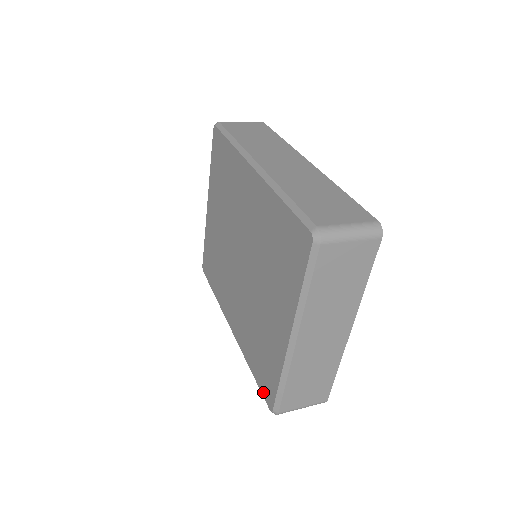
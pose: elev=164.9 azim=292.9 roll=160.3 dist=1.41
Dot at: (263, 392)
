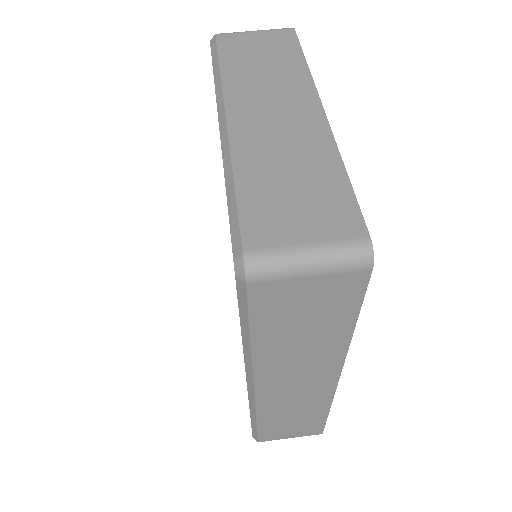
Dot at: occluded
